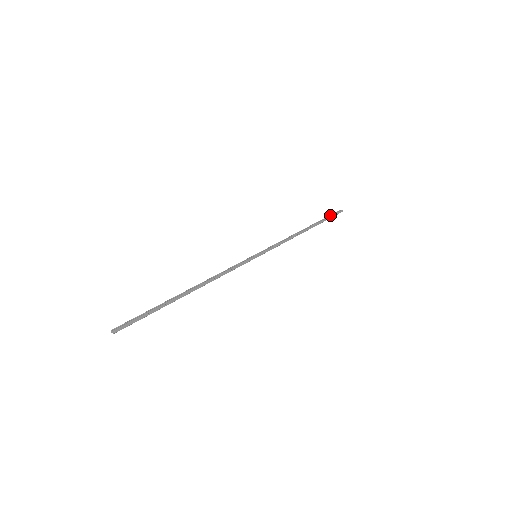
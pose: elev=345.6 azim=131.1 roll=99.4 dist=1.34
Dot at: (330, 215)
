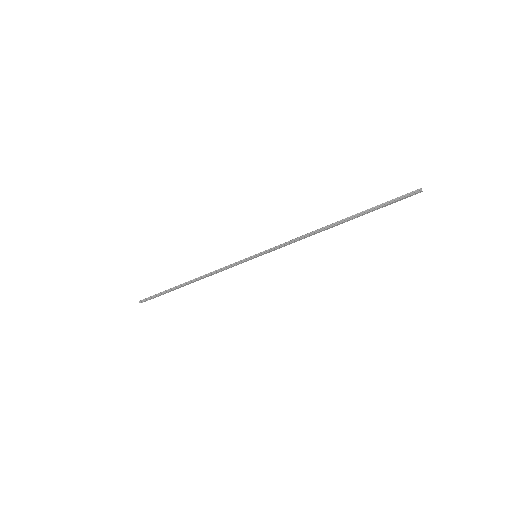
Dot at: (391, 200)
